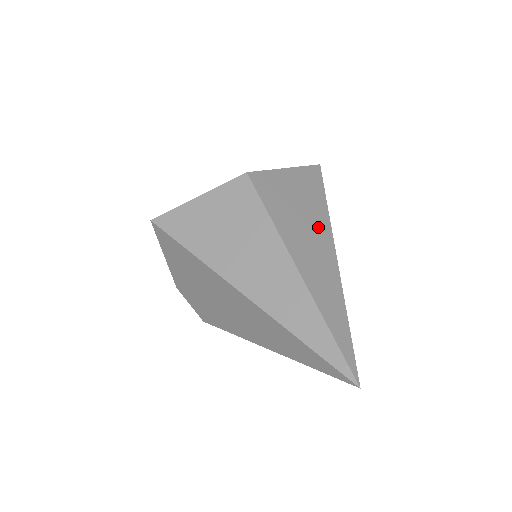
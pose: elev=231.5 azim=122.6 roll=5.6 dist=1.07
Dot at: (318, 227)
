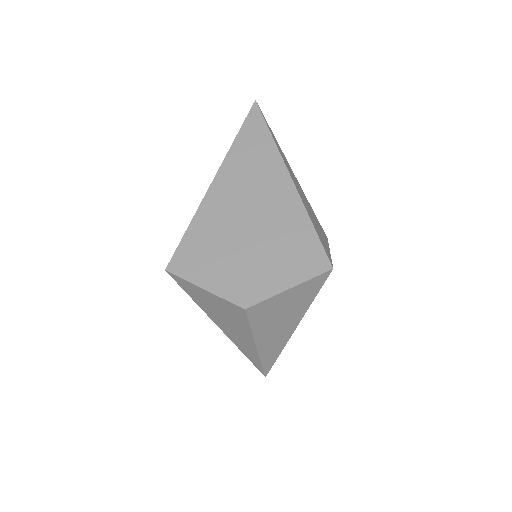
Dot at: (291, 320)
